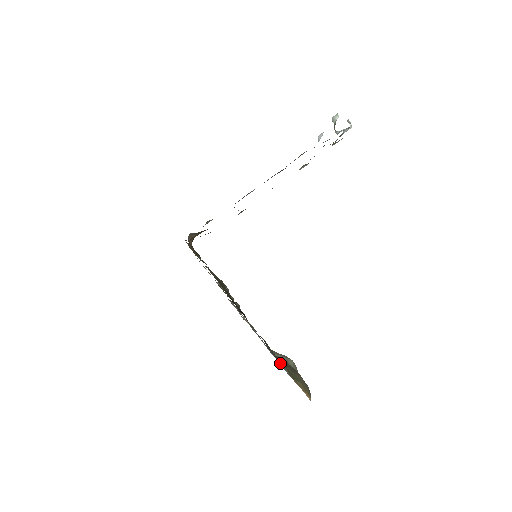
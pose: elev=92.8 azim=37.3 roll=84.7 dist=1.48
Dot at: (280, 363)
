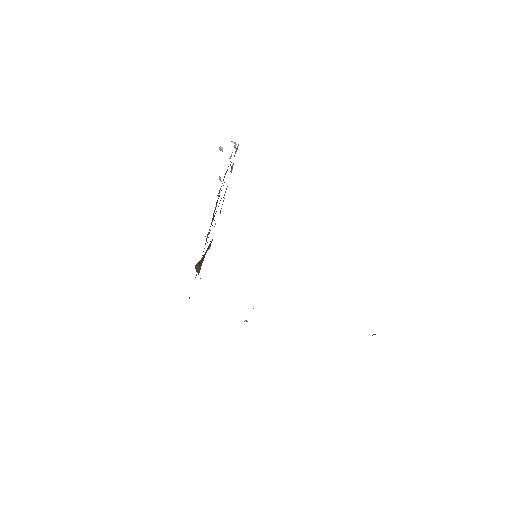
Dot at: occluded
